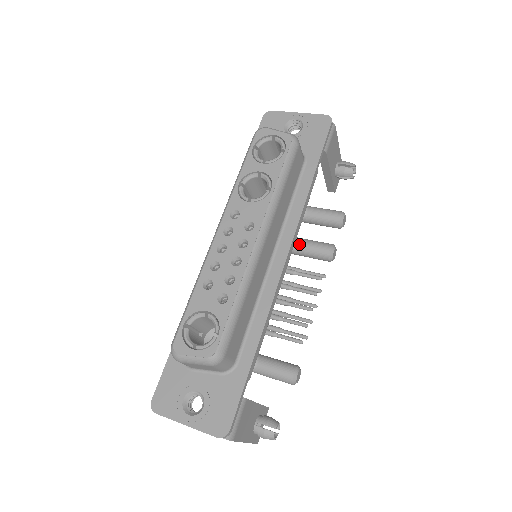
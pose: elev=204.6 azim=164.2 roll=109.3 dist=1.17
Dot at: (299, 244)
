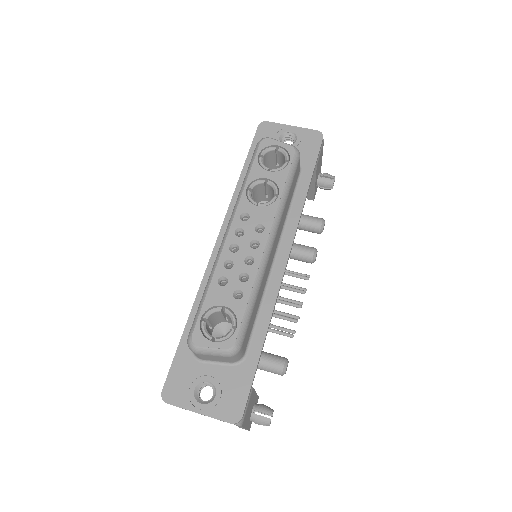
Dot at: occluded
